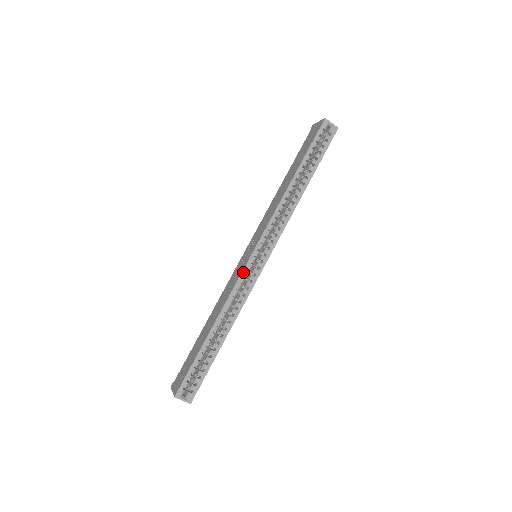
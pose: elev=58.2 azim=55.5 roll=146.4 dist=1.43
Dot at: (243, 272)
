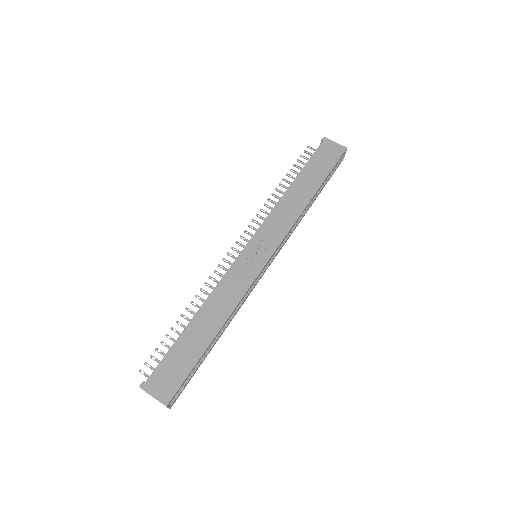
Dot at: (257, 278)
